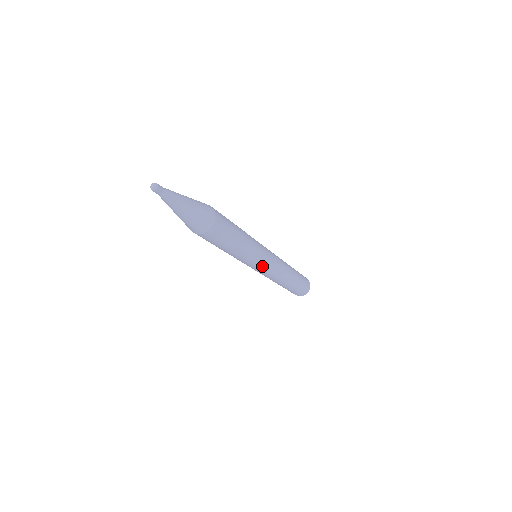
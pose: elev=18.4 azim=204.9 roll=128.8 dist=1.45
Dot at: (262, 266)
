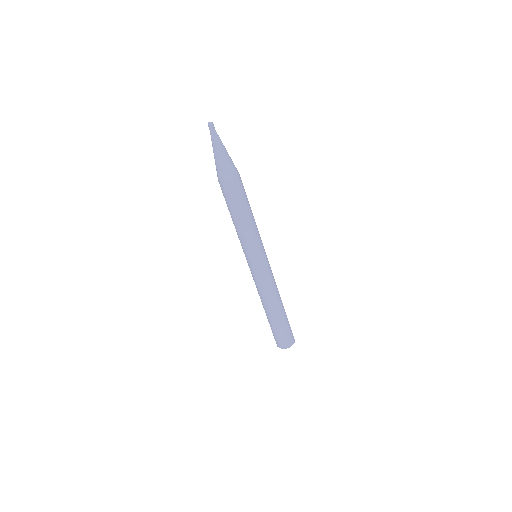
Dot at: (265, 256)
